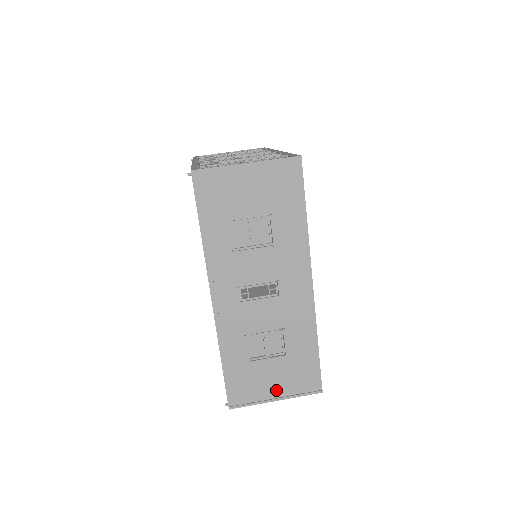
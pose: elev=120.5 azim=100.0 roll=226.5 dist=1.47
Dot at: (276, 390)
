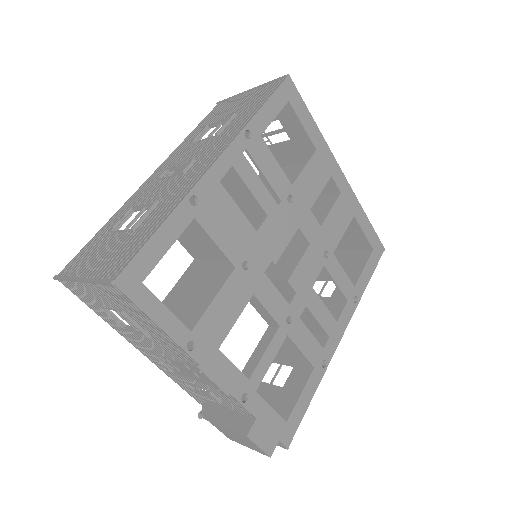
Dot at: (92, 268)
